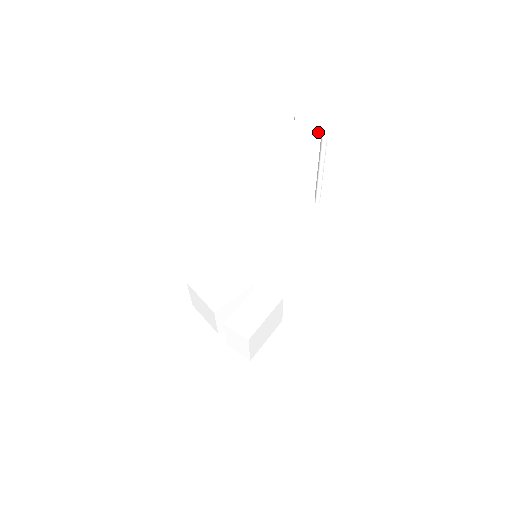
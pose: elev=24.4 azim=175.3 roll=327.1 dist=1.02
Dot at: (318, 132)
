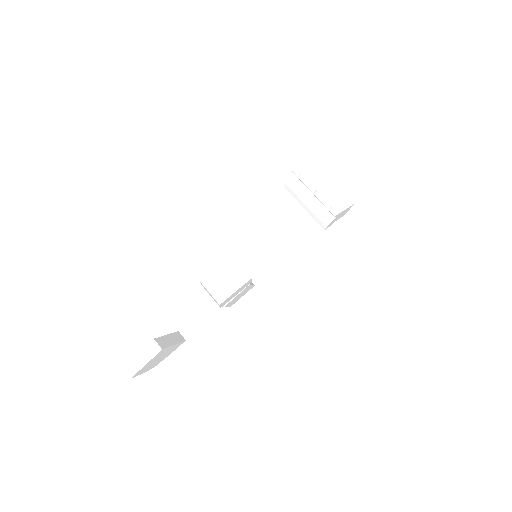
Dot at: occluded
